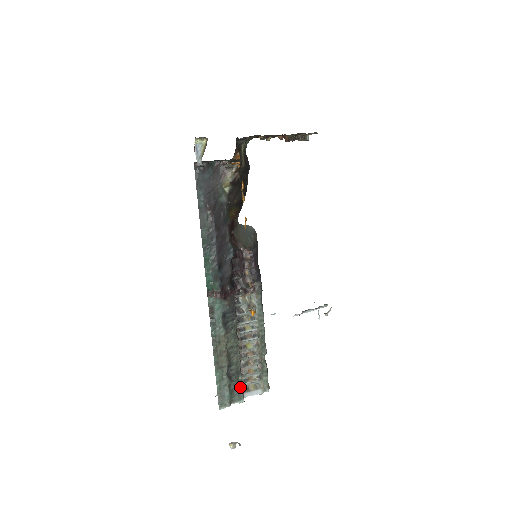
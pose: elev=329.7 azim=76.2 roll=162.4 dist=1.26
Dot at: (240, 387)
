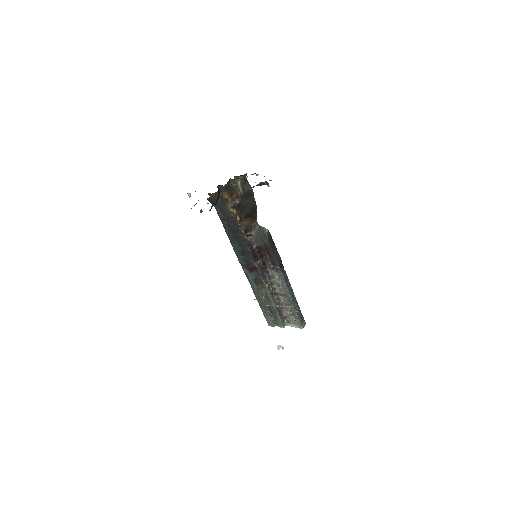
Dot at: (279, 320)
